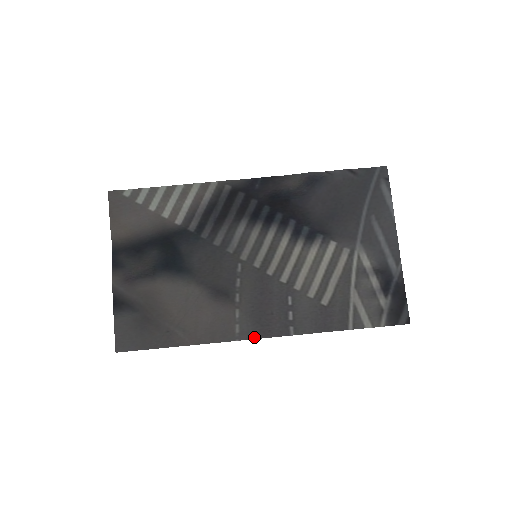
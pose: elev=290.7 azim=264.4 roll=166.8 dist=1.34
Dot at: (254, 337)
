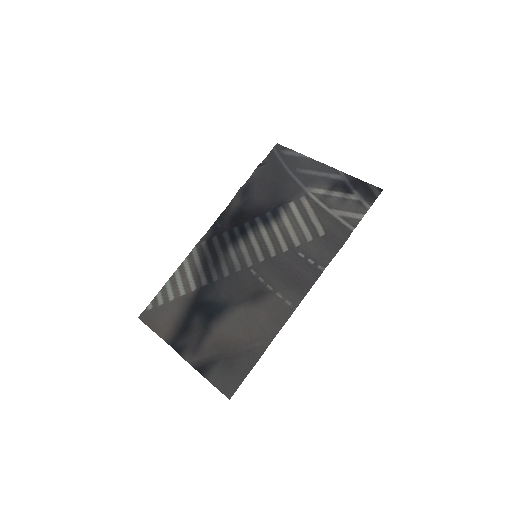
Dot at: (303, 296)
